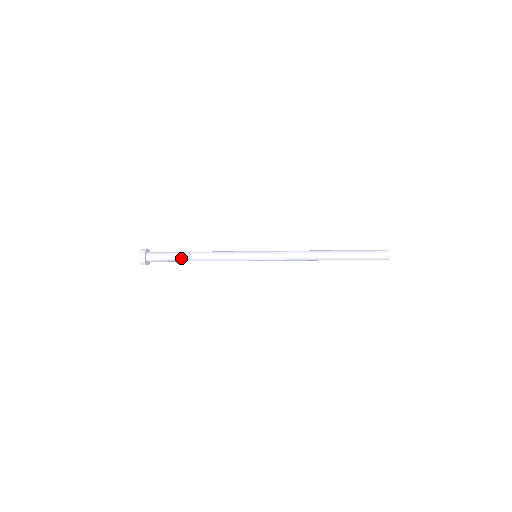
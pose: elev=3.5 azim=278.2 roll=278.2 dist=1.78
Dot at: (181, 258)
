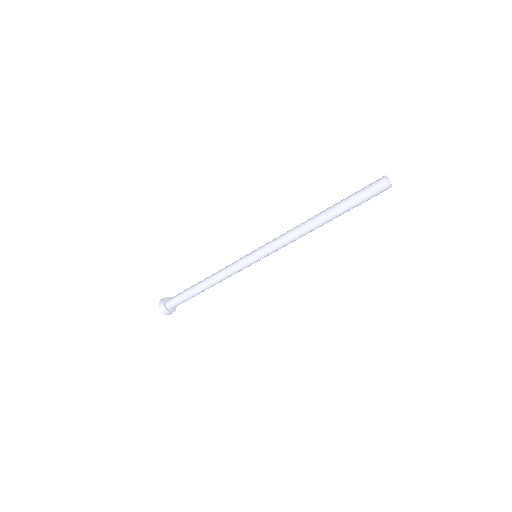
Dot at: (193, 293)
